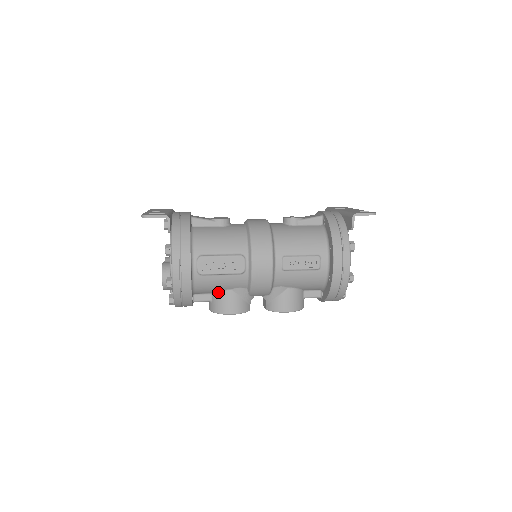
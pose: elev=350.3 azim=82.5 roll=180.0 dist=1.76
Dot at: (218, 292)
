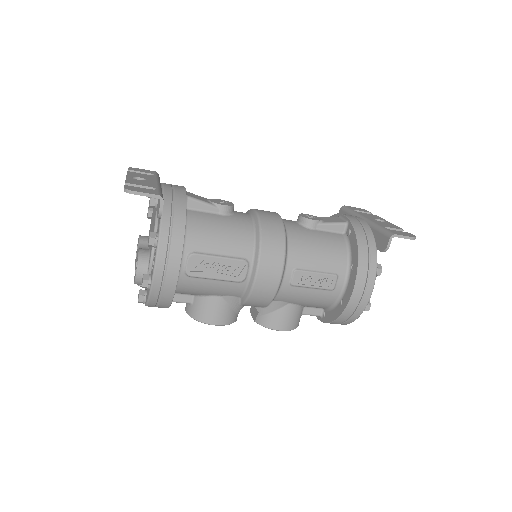
Dot at: (203, 296)
